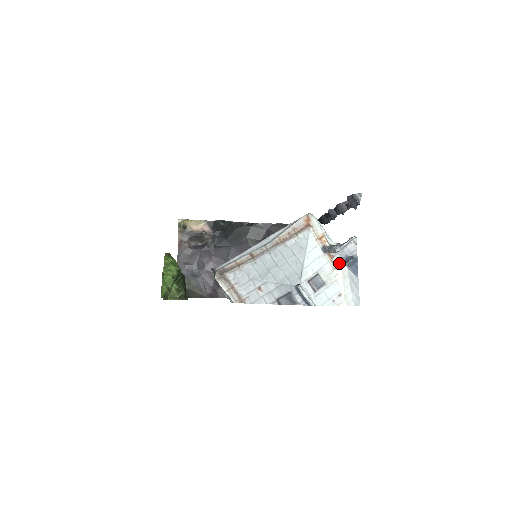
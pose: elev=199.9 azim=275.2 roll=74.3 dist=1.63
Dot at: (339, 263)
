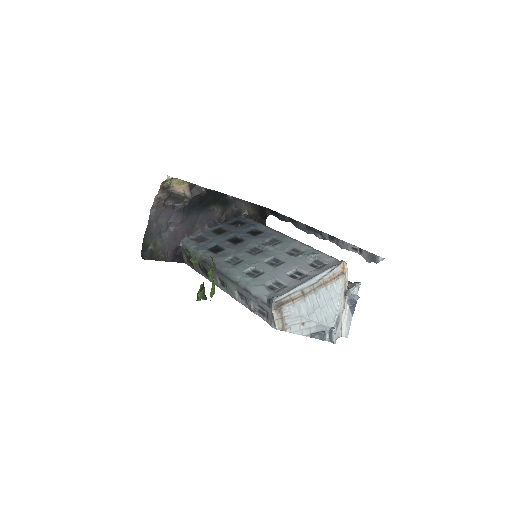
Dot at: (346, 303)
